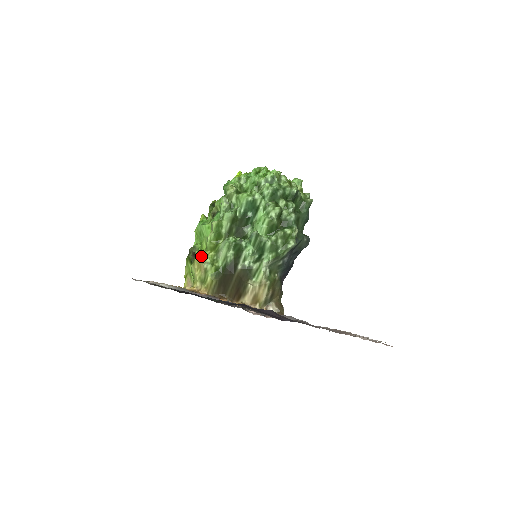
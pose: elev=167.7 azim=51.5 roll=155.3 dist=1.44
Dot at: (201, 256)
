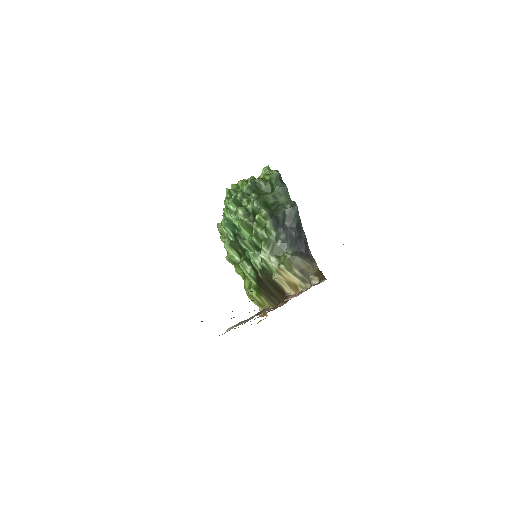
Dot at: occluded
